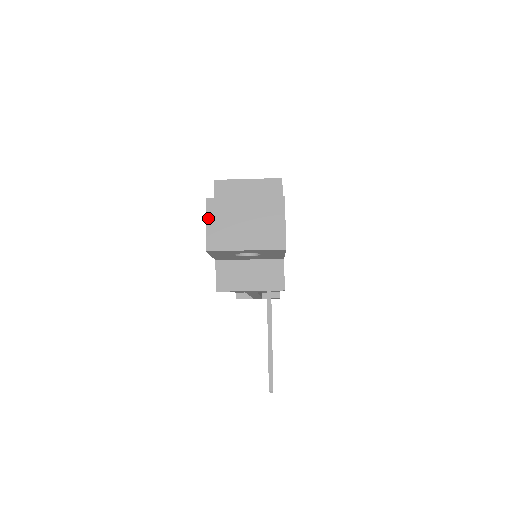
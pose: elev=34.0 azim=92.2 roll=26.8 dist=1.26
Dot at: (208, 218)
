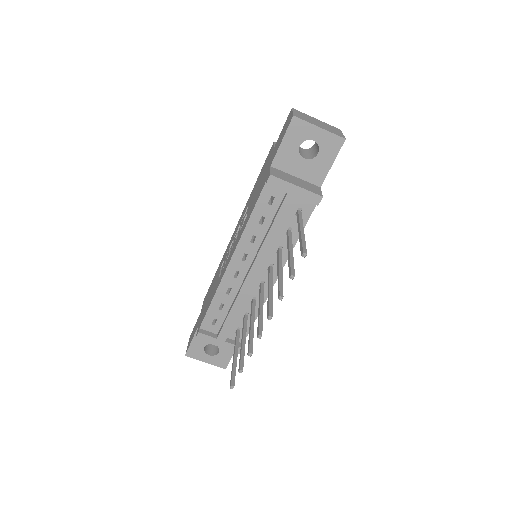
Dot at: (294, 111)
